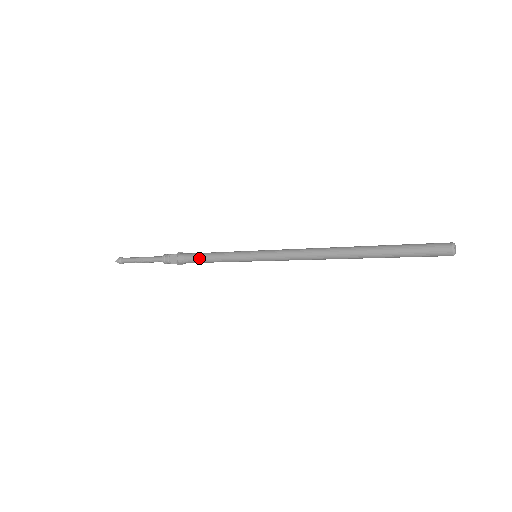
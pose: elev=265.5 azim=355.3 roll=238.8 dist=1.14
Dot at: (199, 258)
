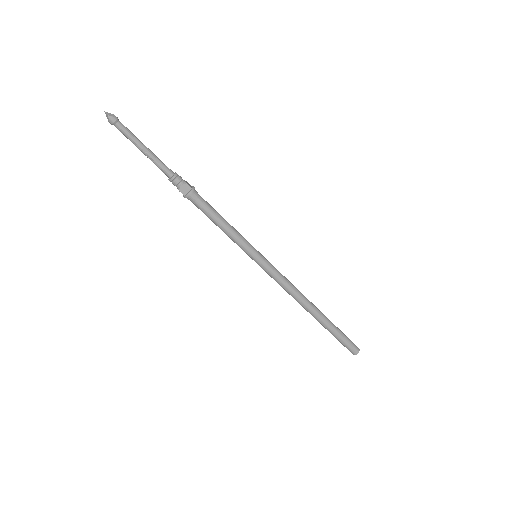
Dot at: (212, 214)
